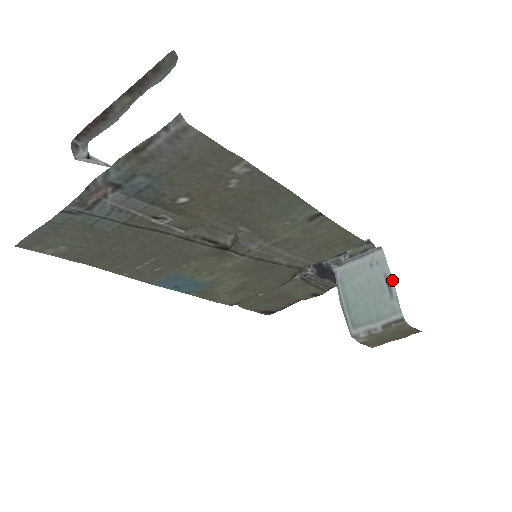
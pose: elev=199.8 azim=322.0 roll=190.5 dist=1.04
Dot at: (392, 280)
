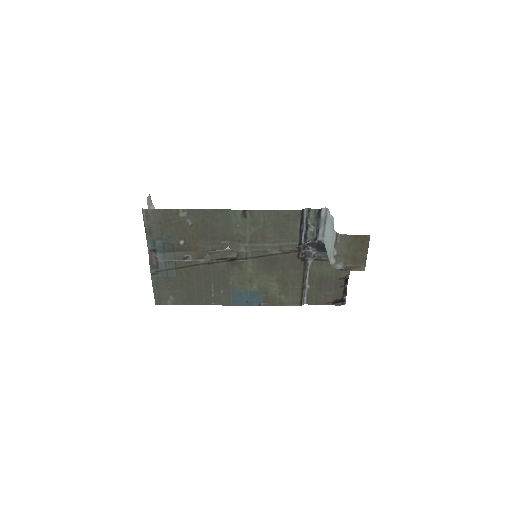
Dot at: (333, 219)
